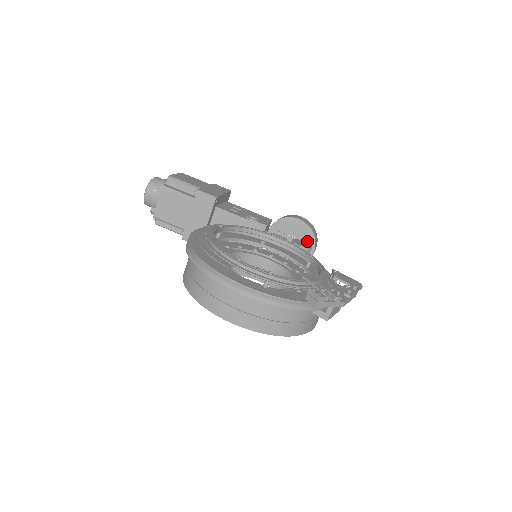
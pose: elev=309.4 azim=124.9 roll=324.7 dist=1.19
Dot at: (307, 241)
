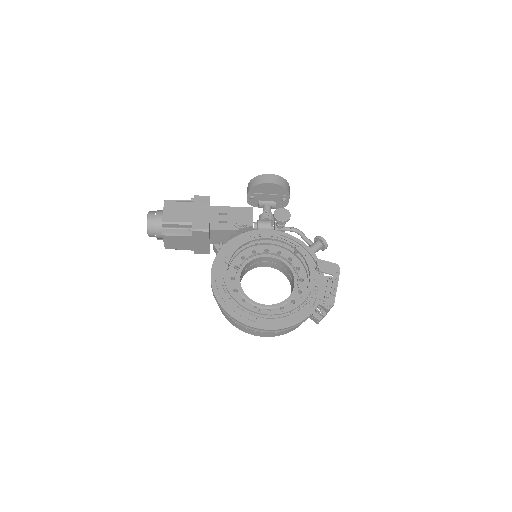
Dot at: (282, 194)
